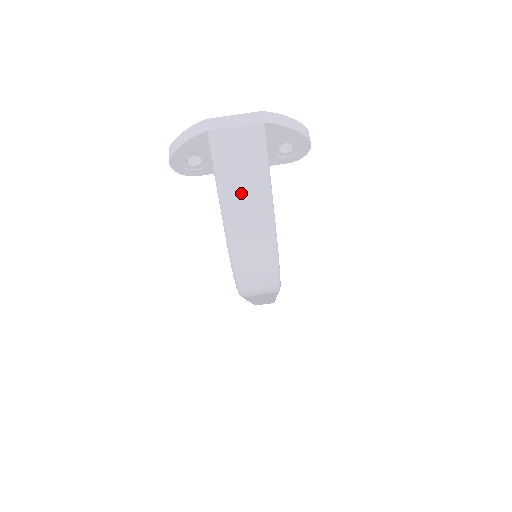
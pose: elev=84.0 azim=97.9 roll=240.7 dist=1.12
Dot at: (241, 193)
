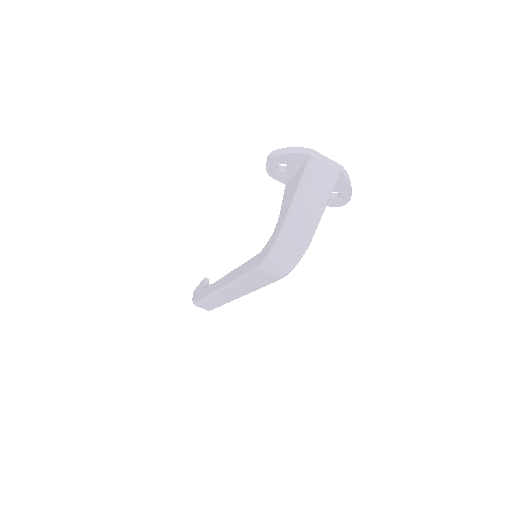
Dot at: (309, 201)
